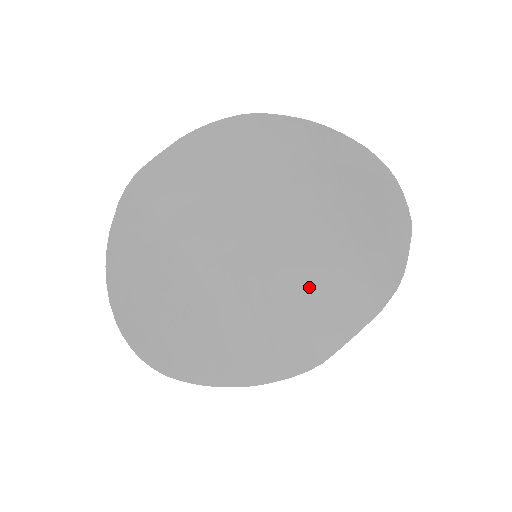
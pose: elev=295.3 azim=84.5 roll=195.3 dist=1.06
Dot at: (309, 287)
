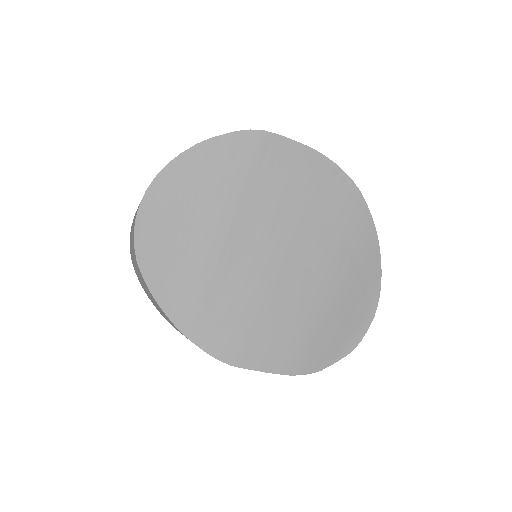
Dot at: (274, 318)
